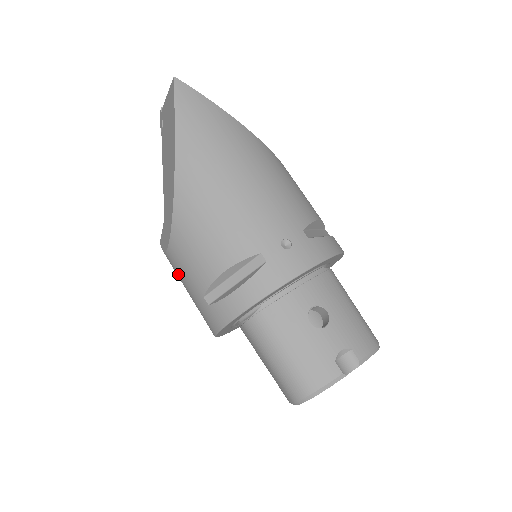
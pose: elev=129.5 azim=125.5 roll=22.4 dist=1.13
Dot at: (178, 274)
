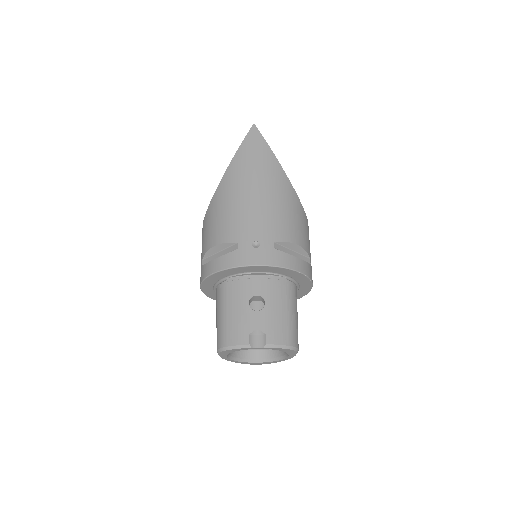
Dot at: occluded
